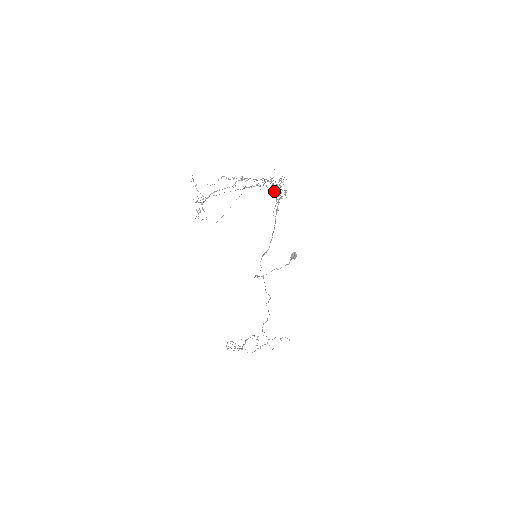
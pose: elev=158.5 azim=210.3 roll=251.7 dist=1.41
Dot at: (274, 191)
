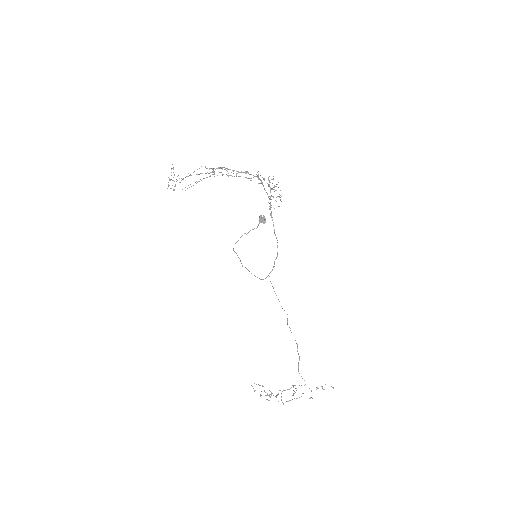
Dot at: occluded
